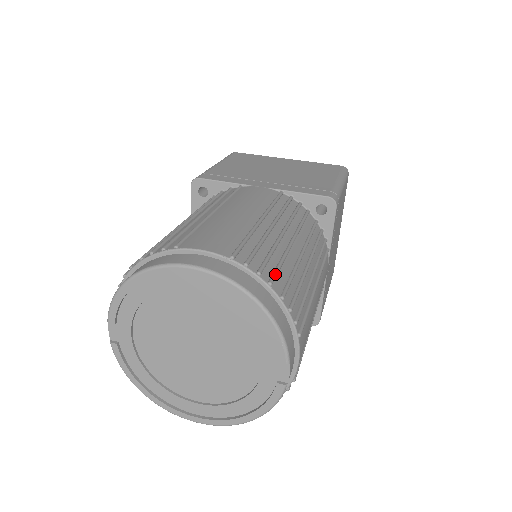
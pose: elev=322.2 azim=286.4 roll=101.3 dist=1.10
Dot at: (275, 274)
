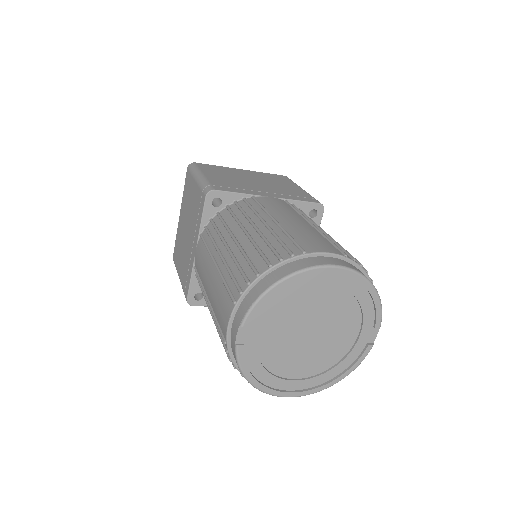
Dot at: occluded
